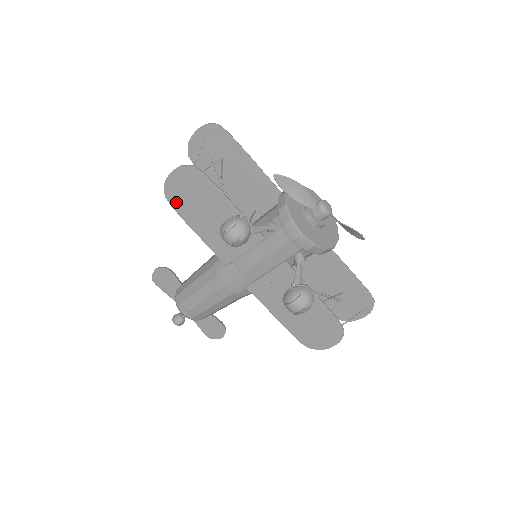
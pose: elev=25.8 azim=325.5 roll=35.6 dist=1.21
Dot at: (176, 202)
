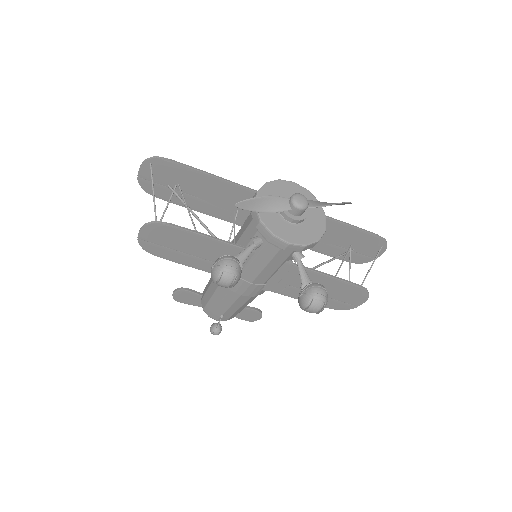
Dot at: (158, 252)
